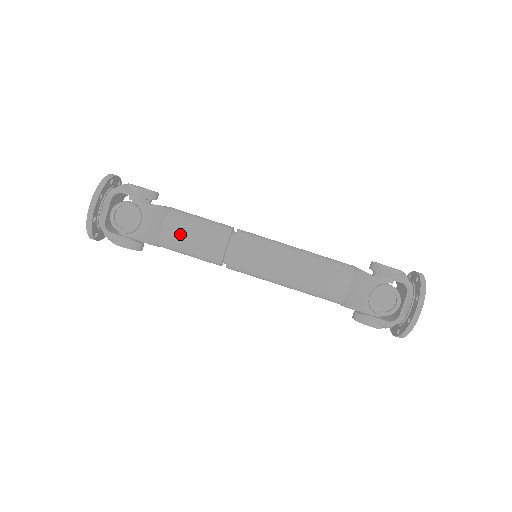
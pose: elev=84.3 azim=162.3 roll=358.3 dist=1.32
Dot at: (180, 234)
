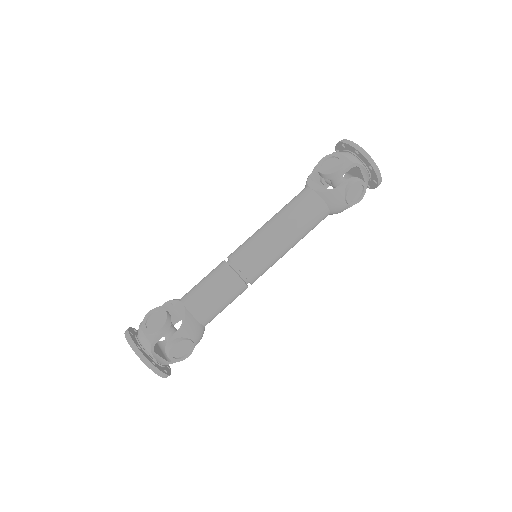
Dot at: (214, 312)
